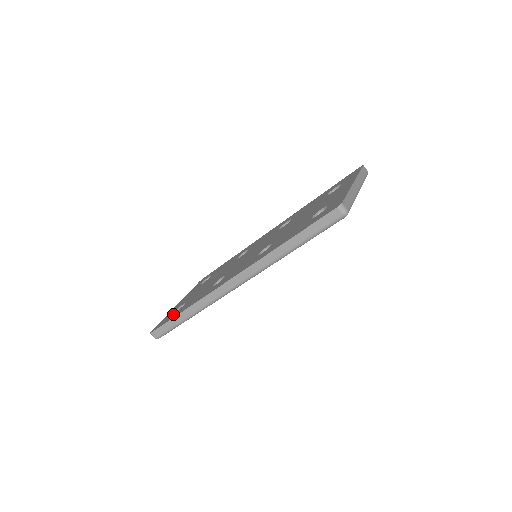
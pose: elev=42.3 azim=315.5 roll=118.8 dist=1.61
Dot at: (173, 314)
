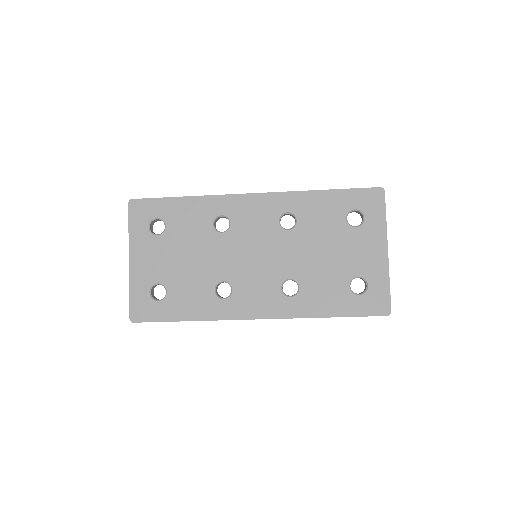
Dot at: (159, 305)
